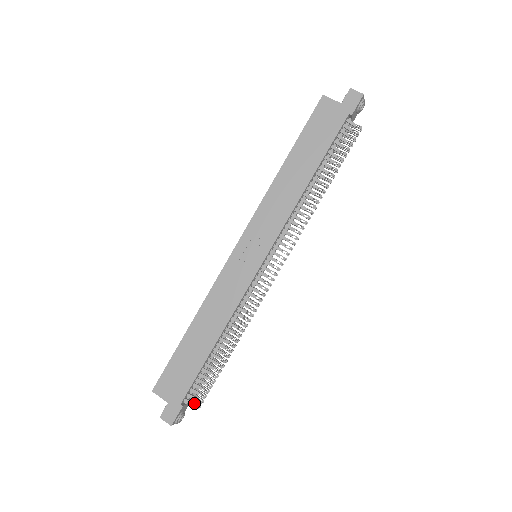
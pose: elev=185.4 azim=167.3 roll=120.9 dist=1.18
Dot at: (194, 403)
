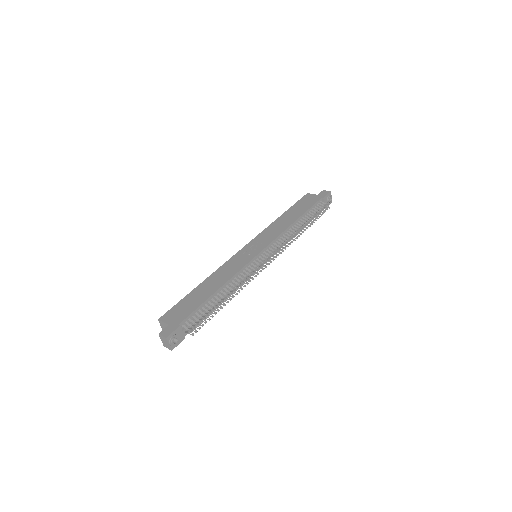
Dot at: (189, 329)
